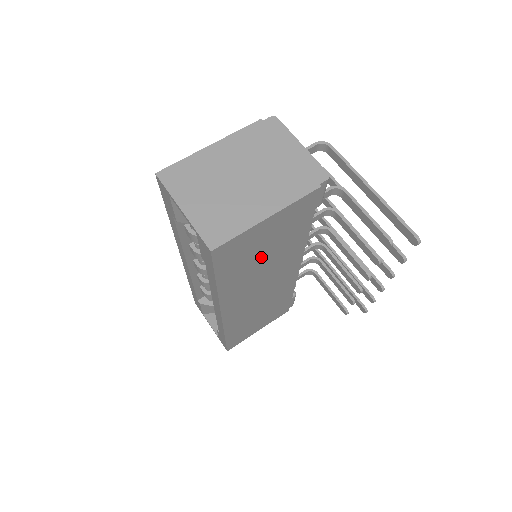
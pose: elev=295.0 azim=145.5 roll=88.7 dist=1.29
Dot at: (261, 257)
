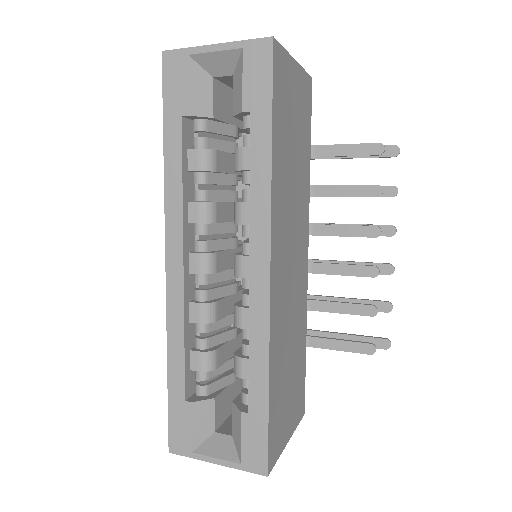
Dot at: (292, 149)
